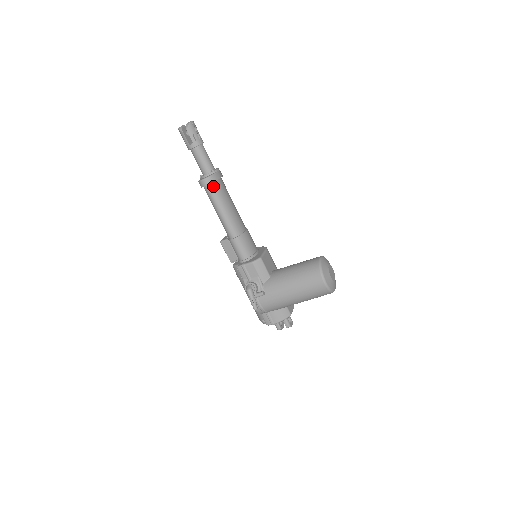
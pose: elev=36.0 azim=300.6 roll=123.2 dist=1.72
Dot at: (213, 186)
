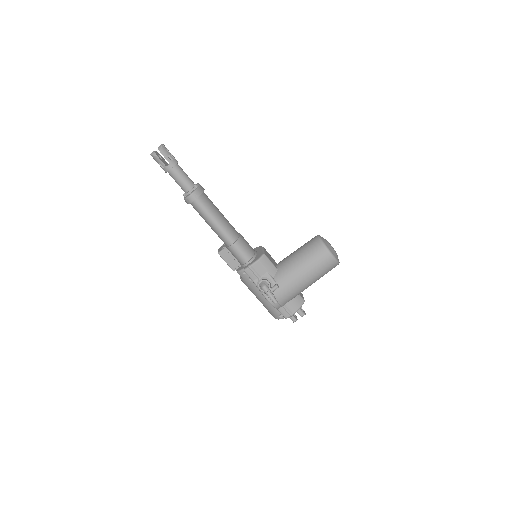
Dot at: (201, 199)
